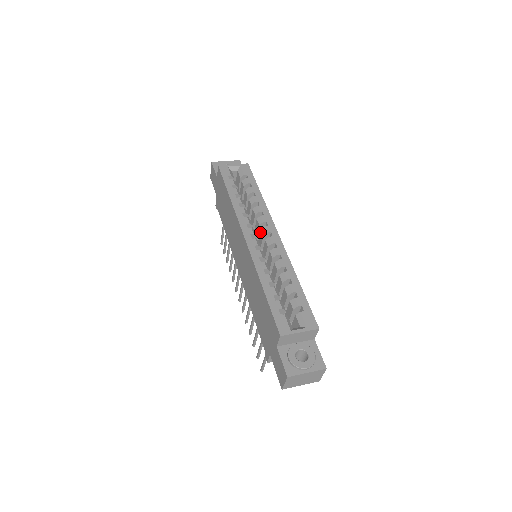
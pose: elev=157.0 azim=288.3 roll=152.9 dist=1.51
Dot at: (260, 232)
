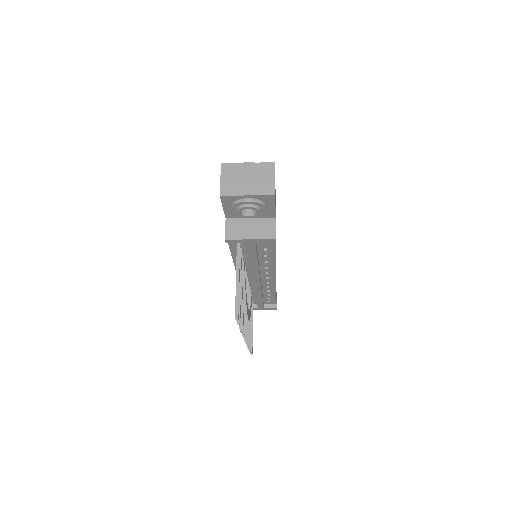
Dot at: occluded
